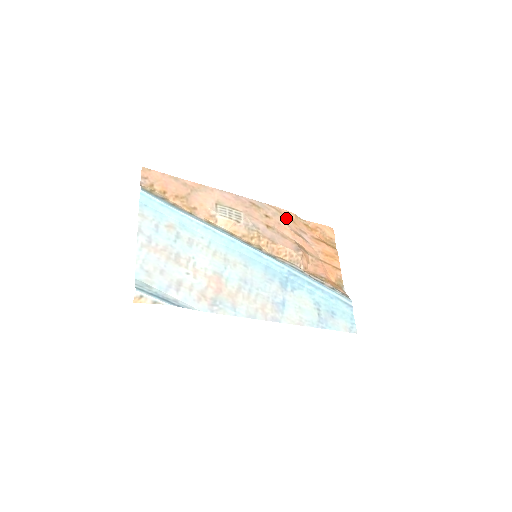
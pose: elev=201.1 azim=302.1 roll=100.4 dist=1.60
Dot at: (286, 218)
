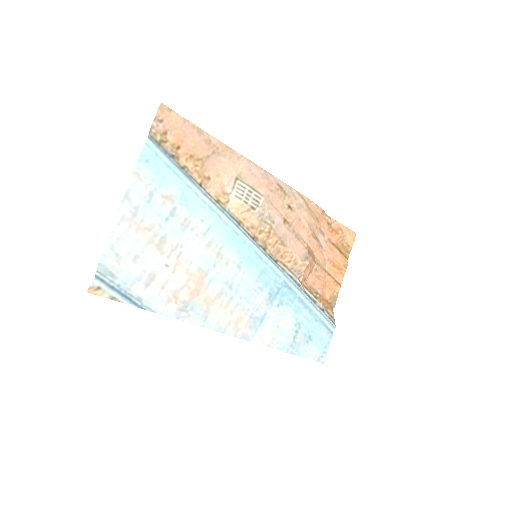
Dot at: (310, 213)
